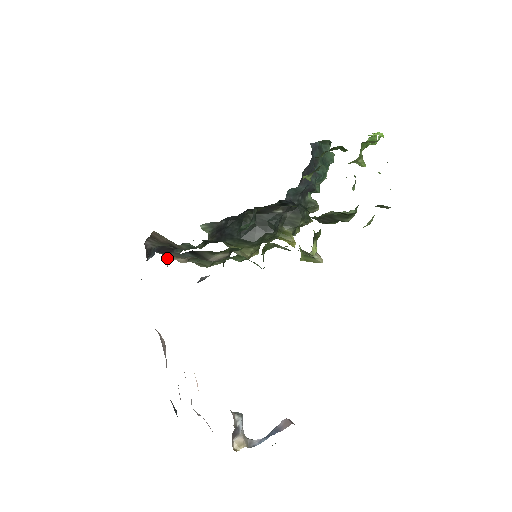
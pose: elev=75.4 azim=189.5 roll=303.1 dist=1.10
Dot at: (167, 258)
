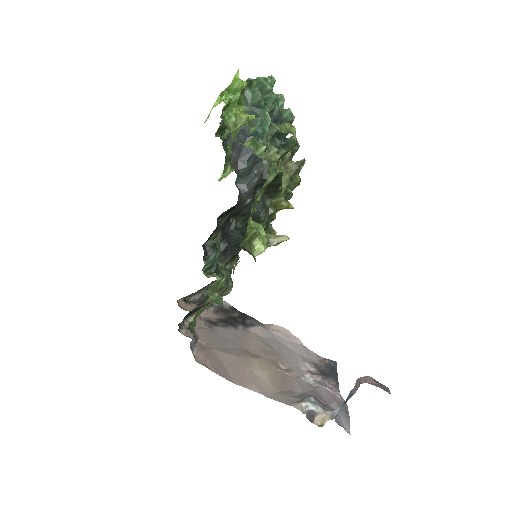
Dot at: (189, 319)
